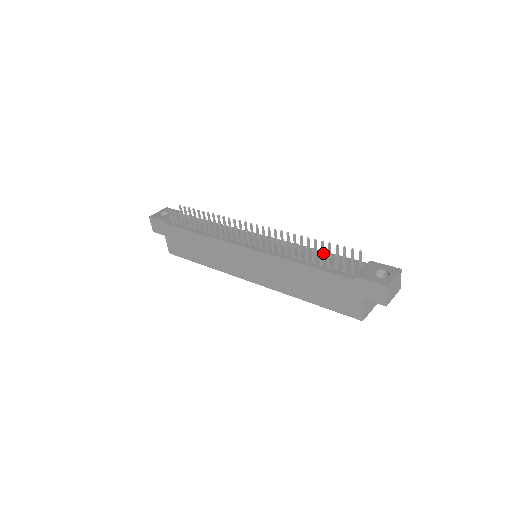
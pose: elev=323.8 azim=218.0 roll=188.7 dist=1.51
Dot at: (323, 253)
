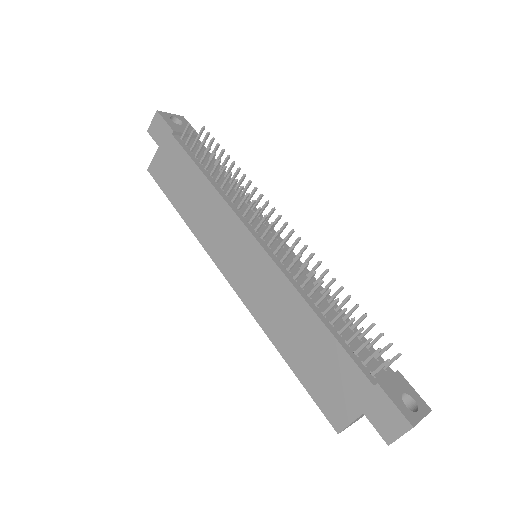
Dot at: (347, 318)
